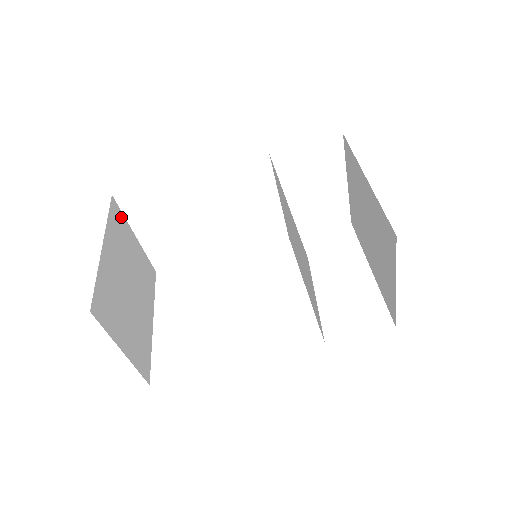
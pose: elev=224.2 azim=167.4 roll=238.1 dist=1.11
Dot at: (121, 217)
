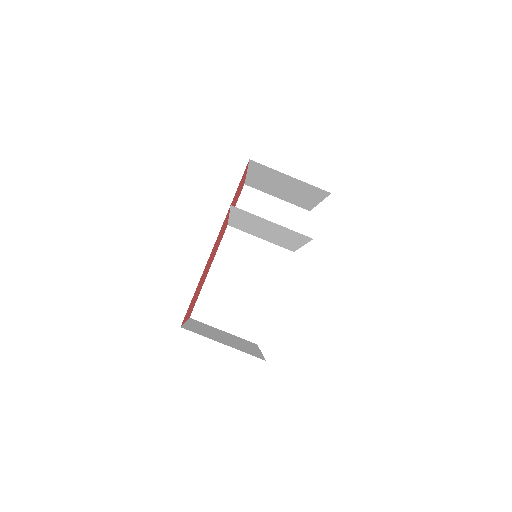
Dot at: occluded
